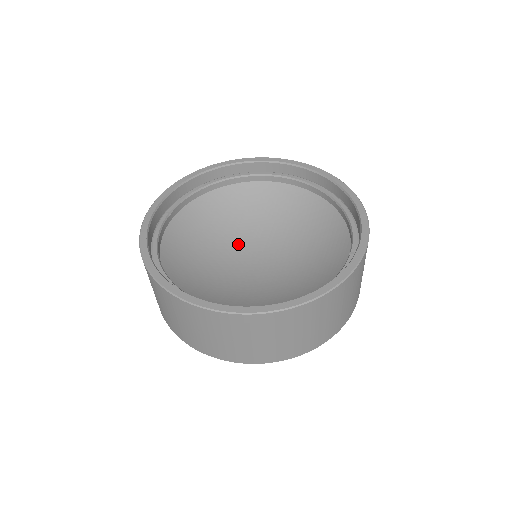
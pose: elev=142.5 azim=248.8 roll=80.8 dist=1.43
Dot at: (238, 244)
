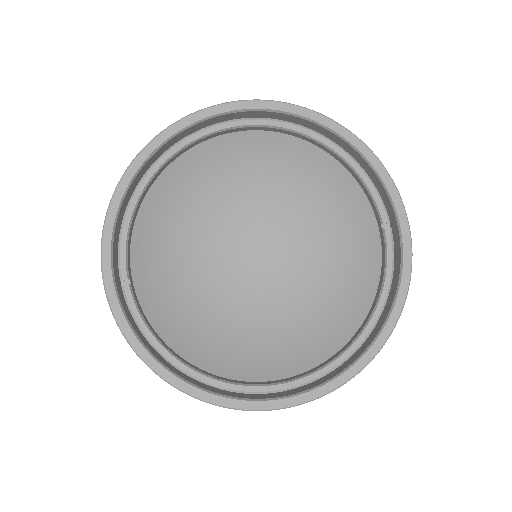
Dot at: (216, 242)
